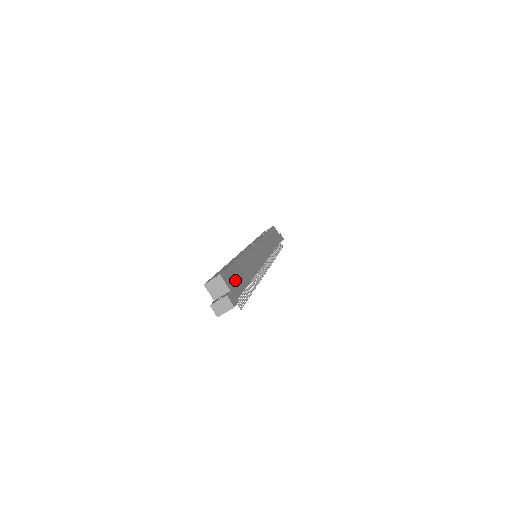
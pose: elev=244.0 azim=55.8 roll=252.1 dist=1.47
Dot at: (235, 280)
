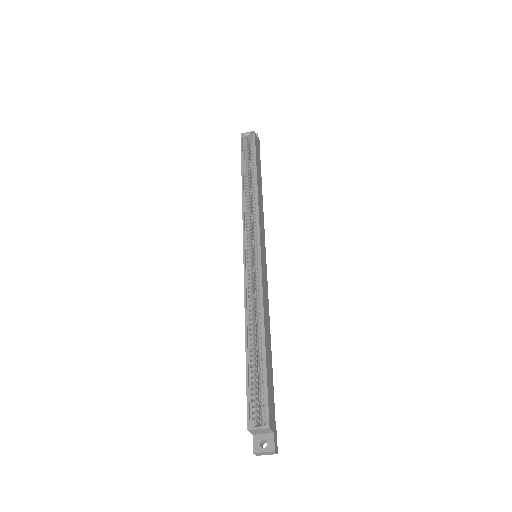
Dot at: (271, 398)
